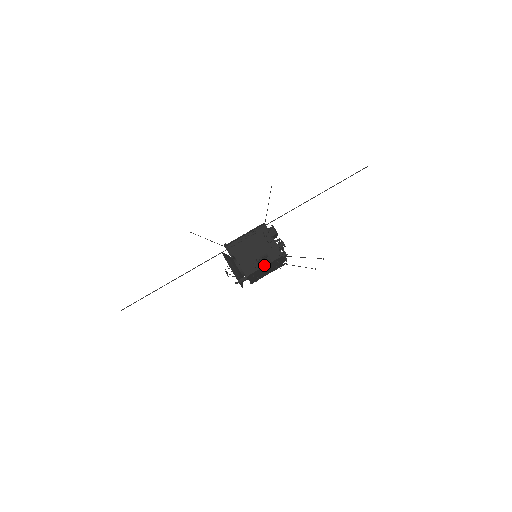
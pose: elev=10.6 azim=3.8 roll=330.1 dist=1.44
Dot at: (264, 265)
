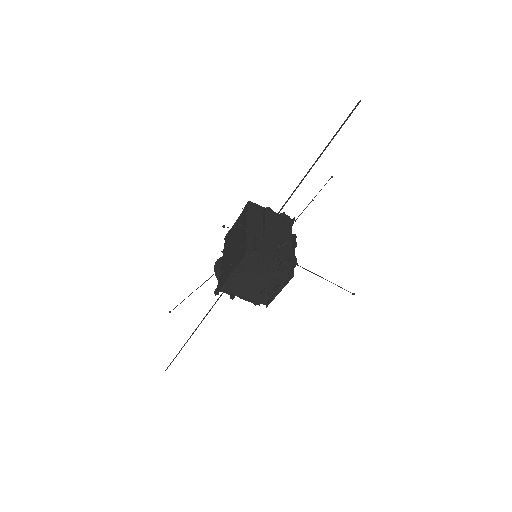
Dot at: (277, 293)
